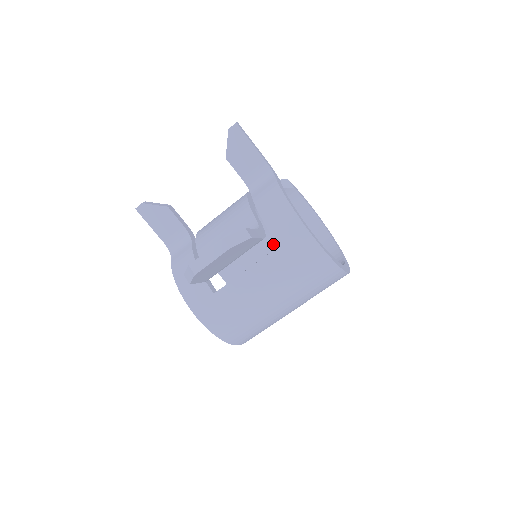
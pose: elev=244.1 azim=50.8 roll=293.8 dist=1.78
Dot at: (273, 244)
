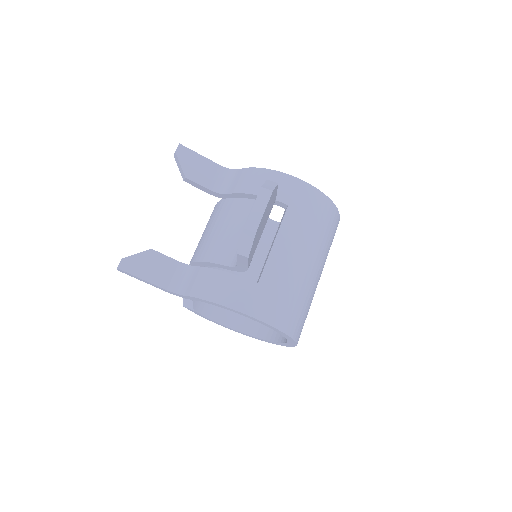
Dot at: occluded
